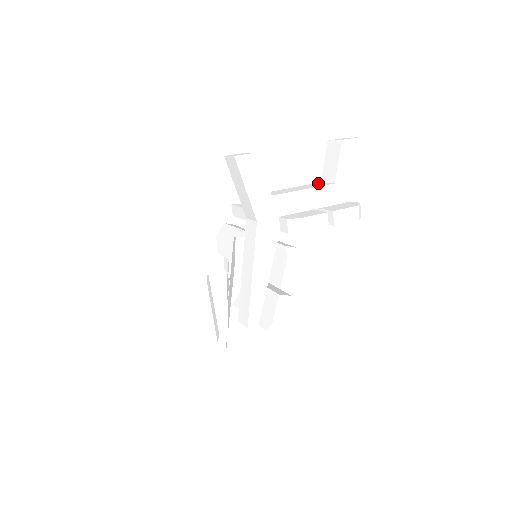
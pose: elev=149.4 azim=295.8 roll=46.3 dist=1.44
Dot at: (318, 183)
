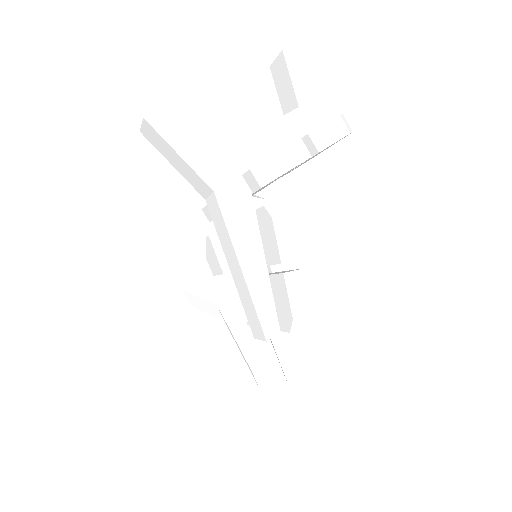
Dot at: occluded
